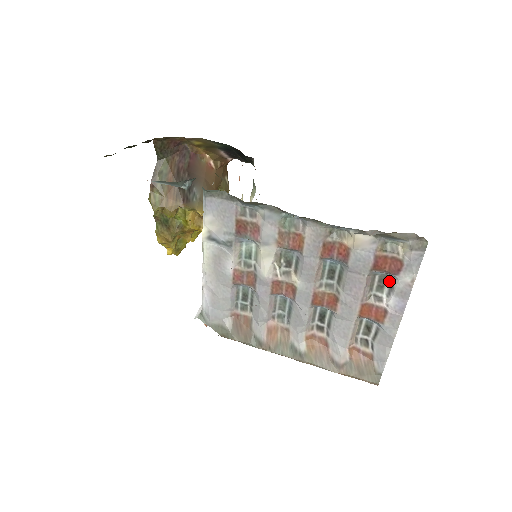
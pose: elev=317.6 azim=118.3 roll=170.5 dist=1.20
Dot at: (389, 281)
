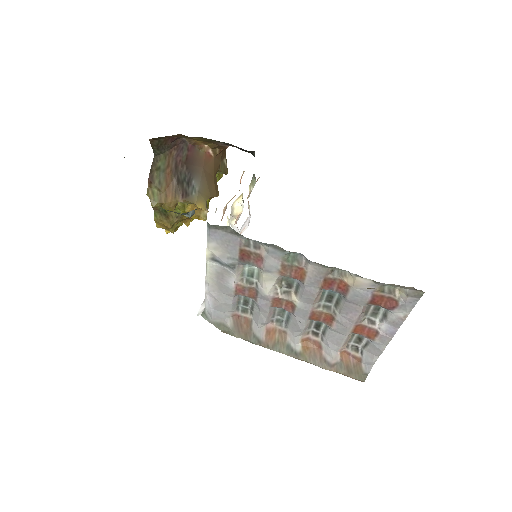
Dot at: (383, 311)
